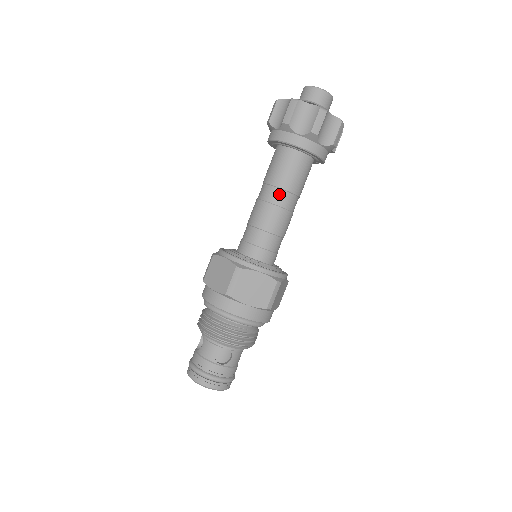
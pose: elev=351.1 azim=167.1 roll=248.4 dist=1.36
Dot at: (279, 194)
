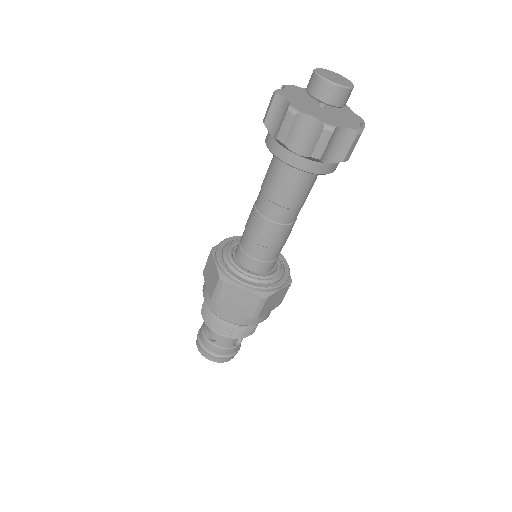
Dot at: (292, 214)
